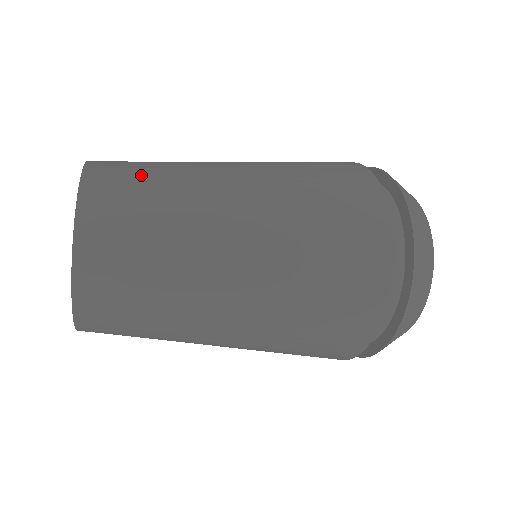
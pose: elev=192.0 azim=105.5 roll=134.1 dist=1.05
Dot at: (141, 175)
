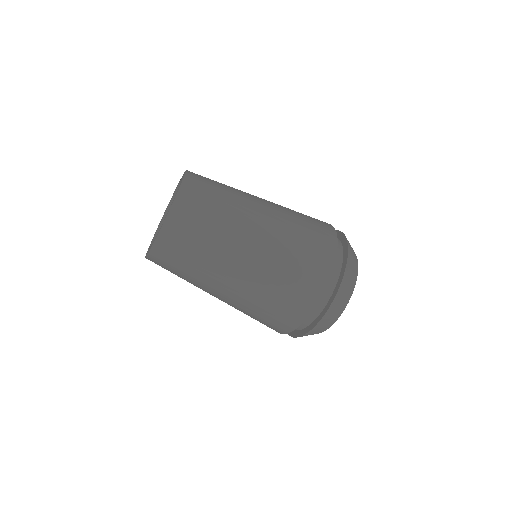
Dot at: occluded
